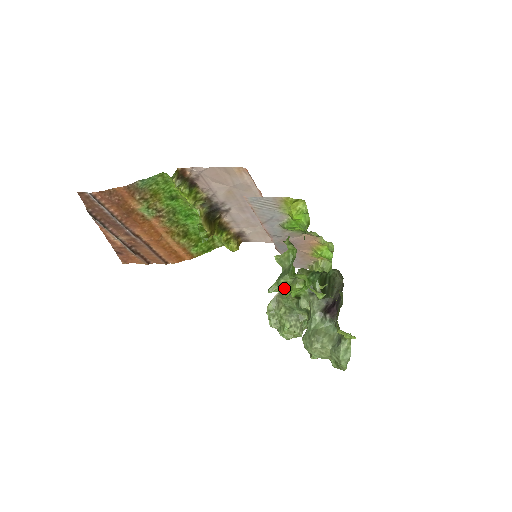
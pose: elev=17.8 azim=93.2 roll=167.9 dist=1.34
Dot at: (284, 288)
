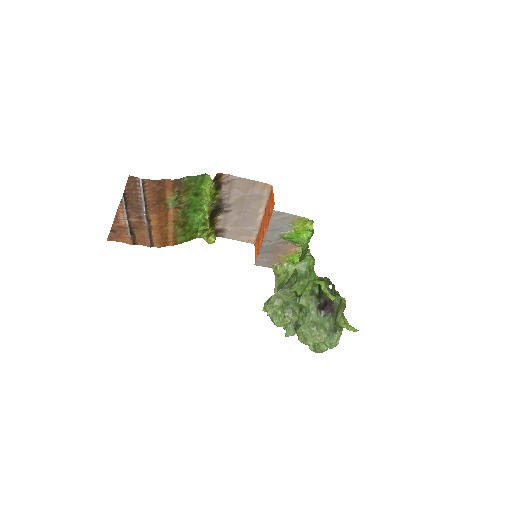
Dot at: (301, 289)
